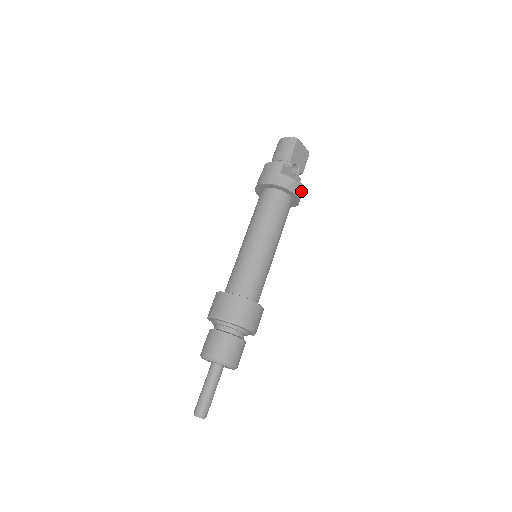
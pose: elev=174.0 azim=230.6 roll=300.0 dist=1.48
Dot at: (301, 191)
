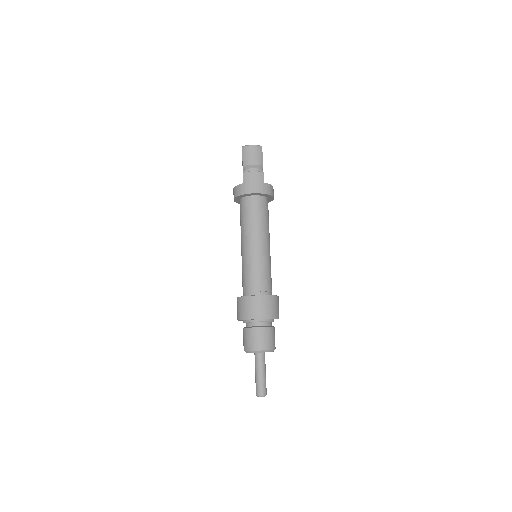
Dot at: occluded
